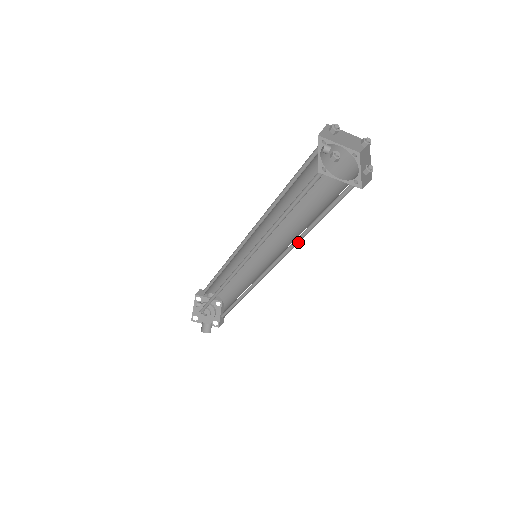
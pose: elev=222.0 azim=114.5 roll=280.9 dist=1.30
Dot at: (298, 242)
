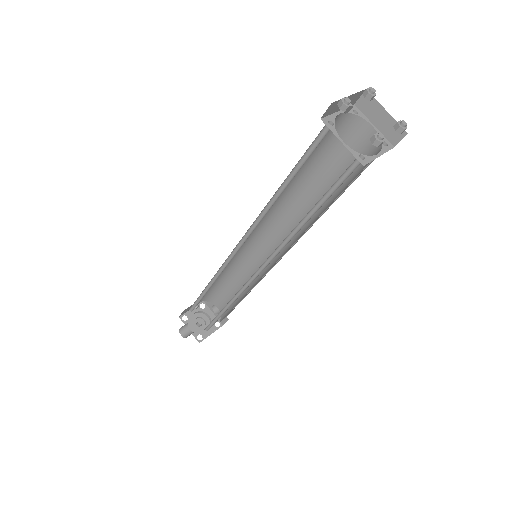
Dot at: (290, 239)
